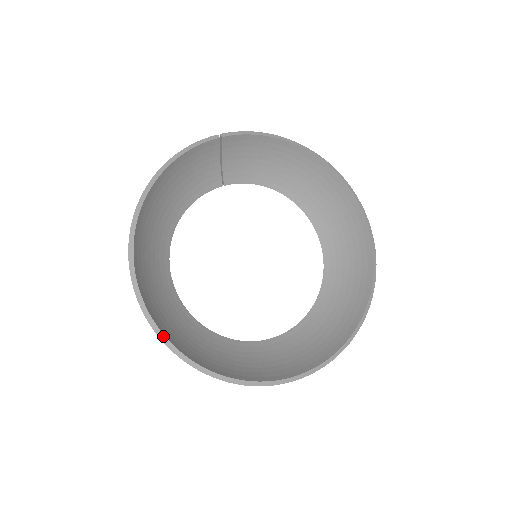
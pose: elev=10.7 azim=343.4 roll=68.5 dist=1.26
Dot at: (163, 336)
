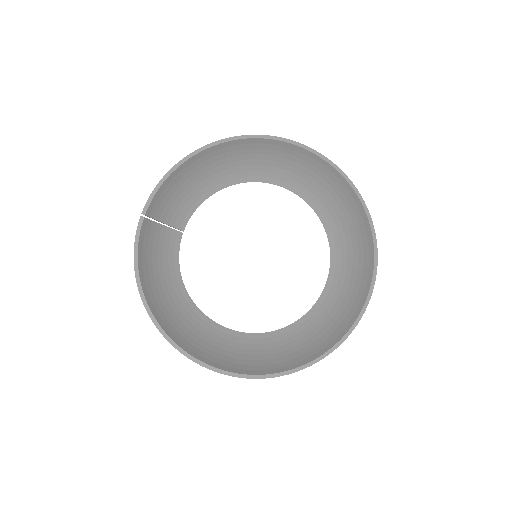
Dot at: (260, 376)
